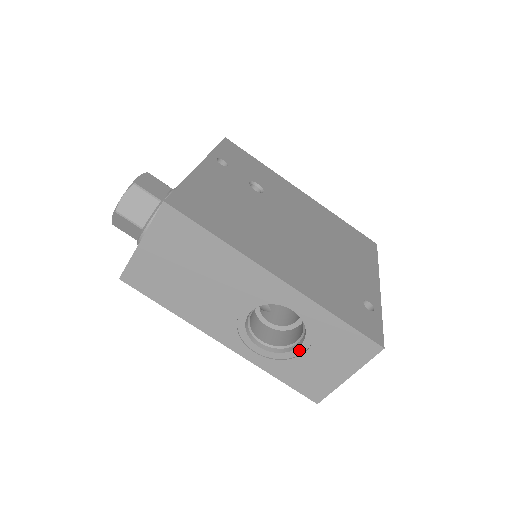
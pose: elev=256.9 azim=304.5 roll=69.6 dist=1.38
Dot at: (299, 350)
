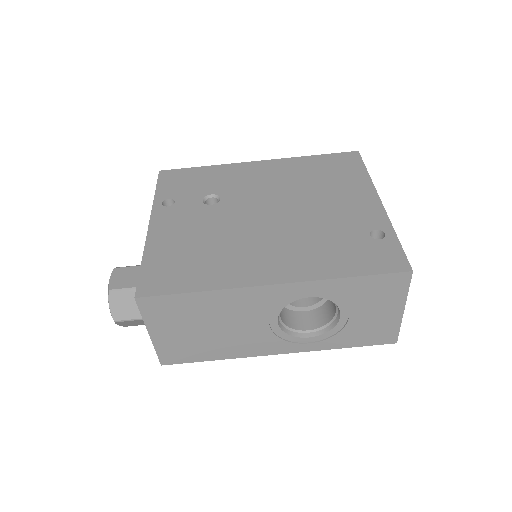
Dot at: (343, 319)
